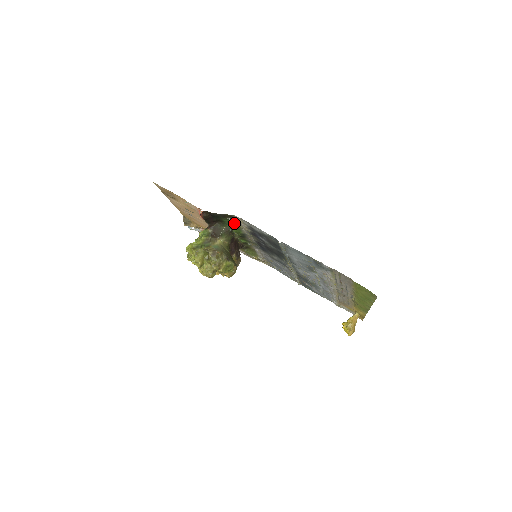
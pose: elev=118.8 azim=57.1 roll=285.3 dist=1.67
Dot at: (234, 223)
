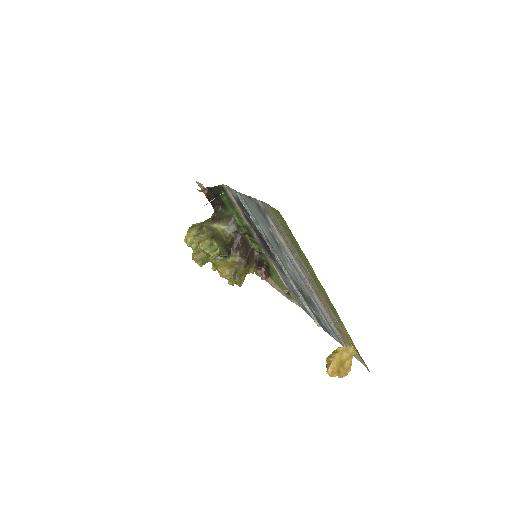
Dot at: (231, 204)
